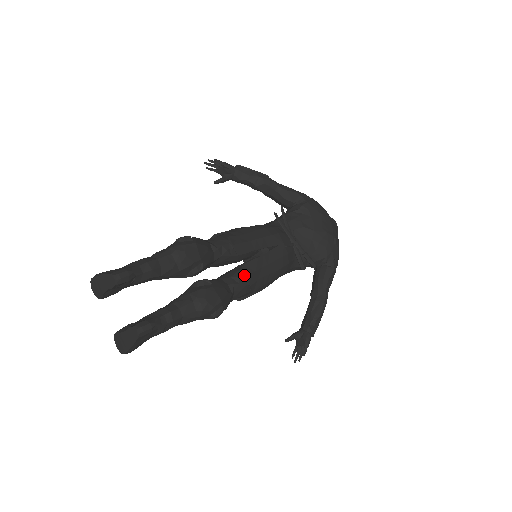
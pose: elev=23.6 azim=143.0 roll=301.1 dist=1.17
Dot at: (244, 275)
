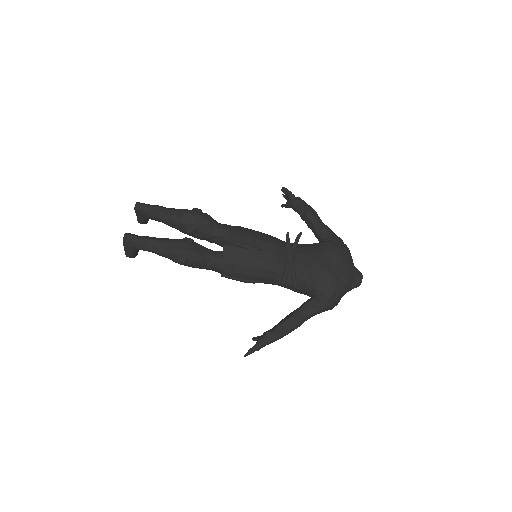
Dot at: (225, 255)
